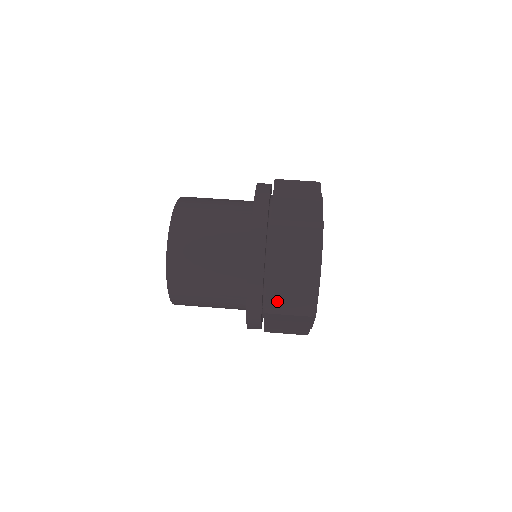
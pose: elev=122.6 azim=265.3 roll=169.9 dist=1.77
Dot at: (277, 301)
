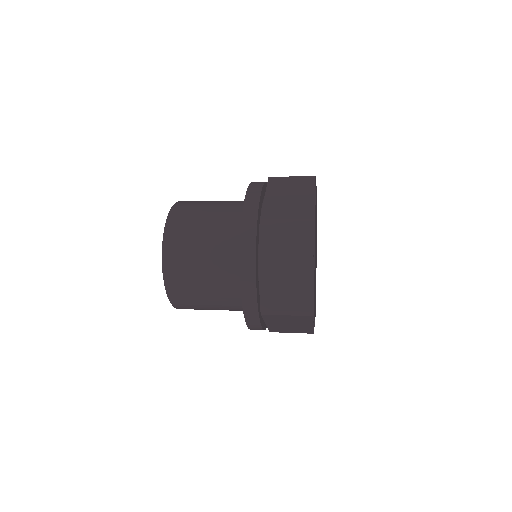
Dot at: (272, 302)
